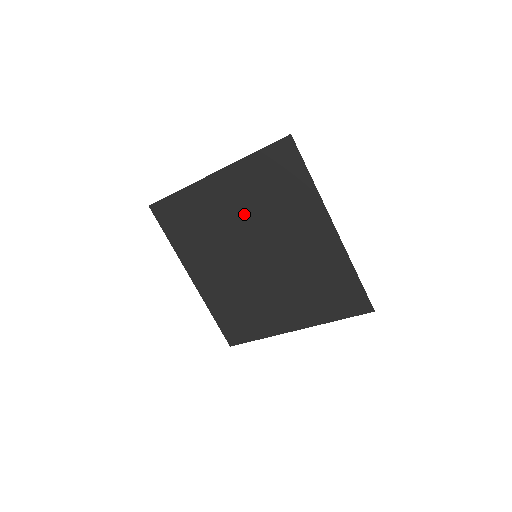
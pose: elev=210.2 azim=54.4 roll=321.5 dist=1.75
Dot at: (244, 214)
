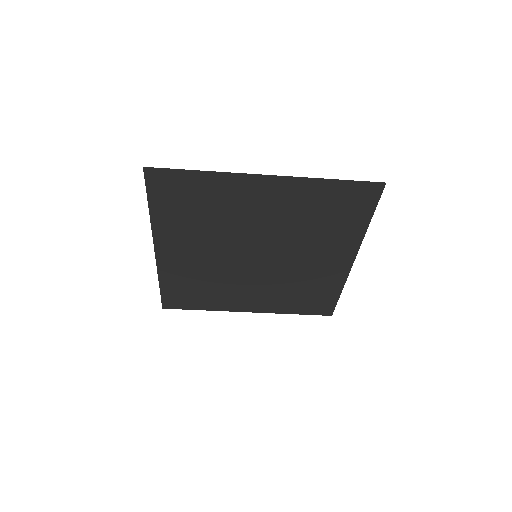
Dot at: (274, 222)
